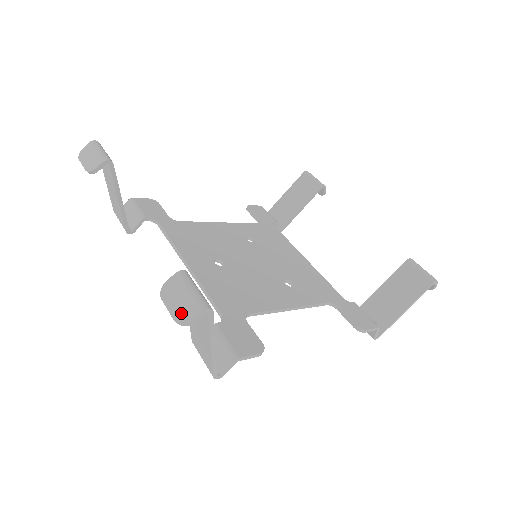
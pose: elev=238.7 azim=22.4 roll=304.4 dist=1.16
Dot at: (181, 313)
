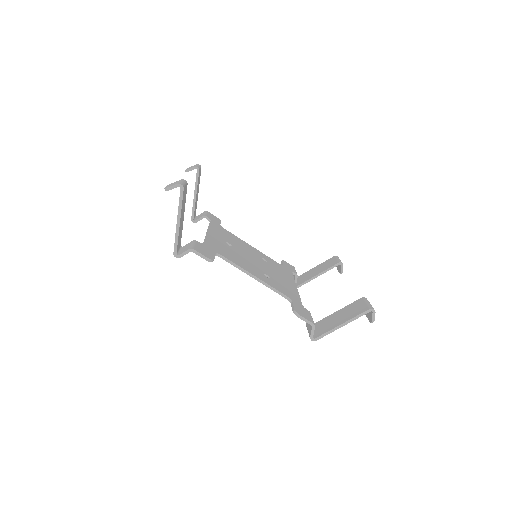
Dot at: (169, 186)
